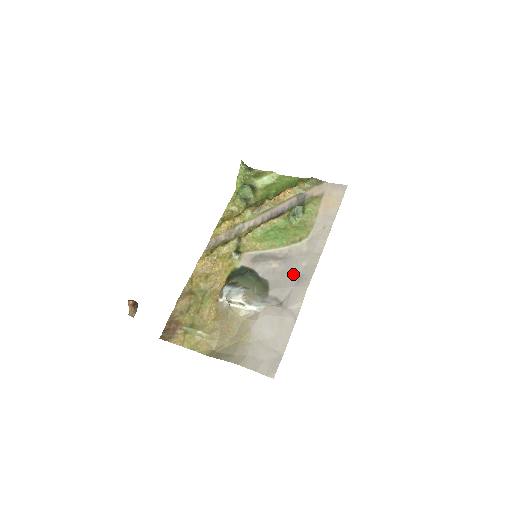
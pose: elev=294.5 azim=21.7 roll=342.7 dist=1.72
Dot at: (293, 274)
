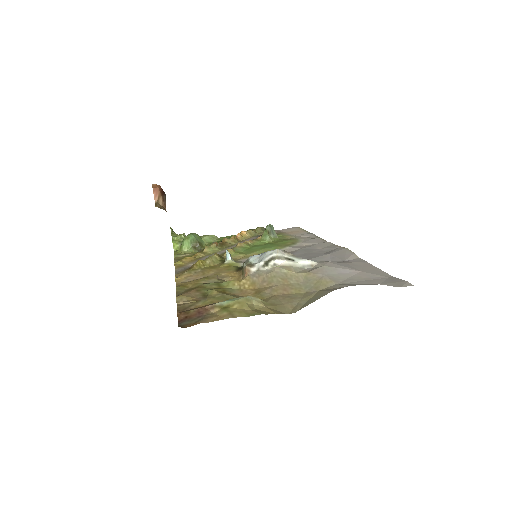
Dot at: (316, 252)
